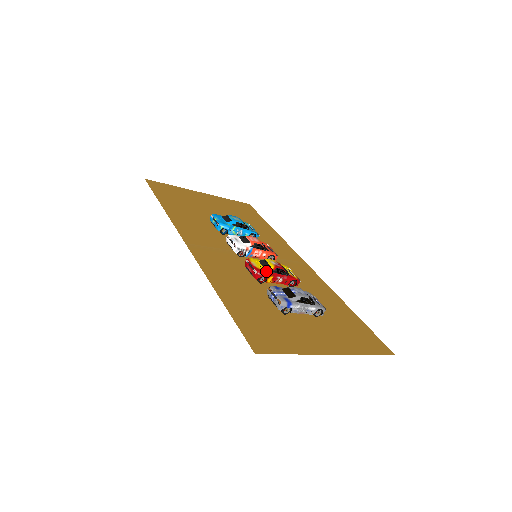
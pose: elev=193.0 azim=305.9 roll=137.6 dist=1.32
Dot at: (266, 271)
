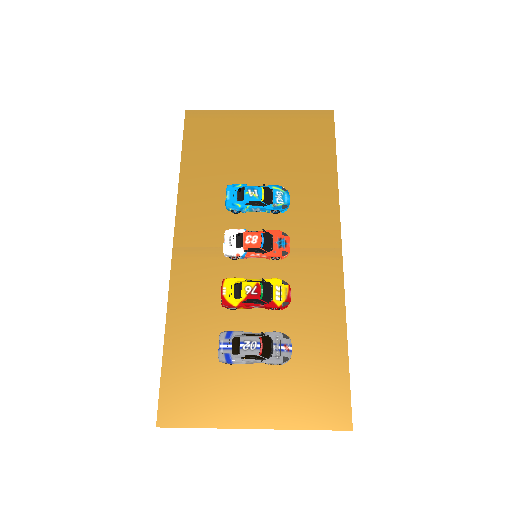
Dot at: (234, 303)
